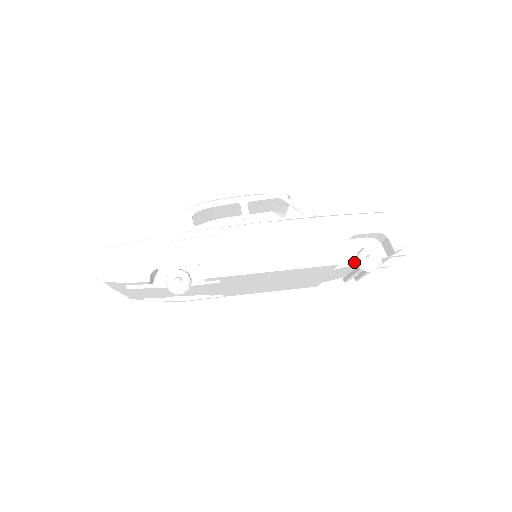
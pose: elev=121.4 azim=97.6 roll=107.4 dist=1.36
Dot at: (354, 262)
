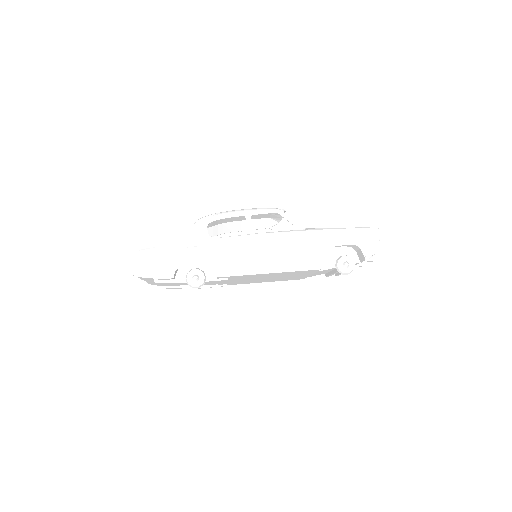
Dot at: (334, 266)
